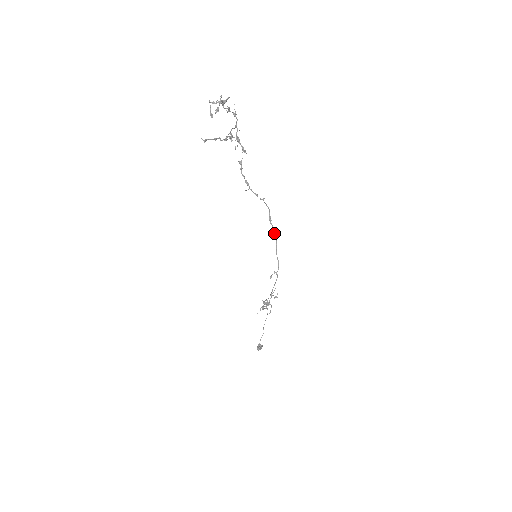
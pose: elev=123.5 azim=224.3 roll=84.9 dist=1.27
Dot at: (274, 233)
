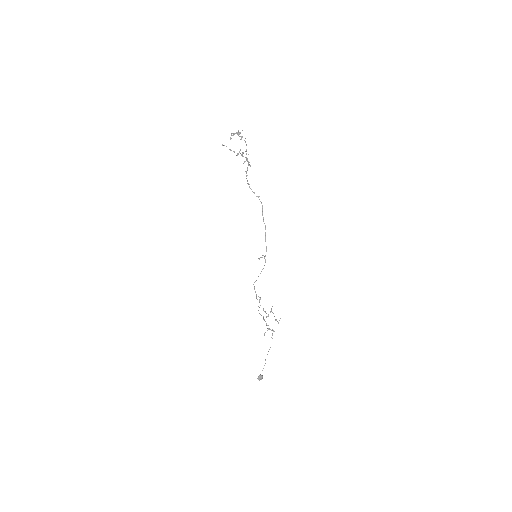
Dot at: (264, 223)
